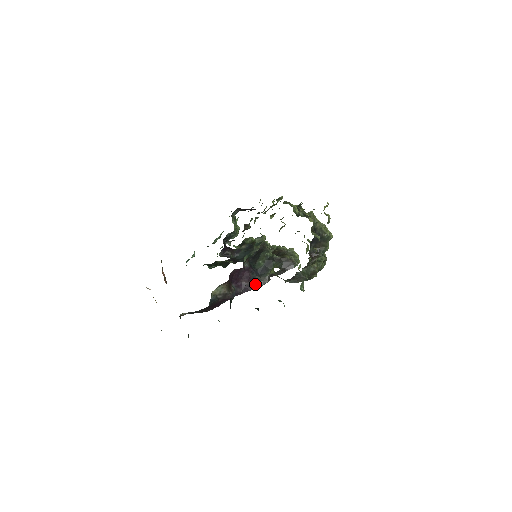
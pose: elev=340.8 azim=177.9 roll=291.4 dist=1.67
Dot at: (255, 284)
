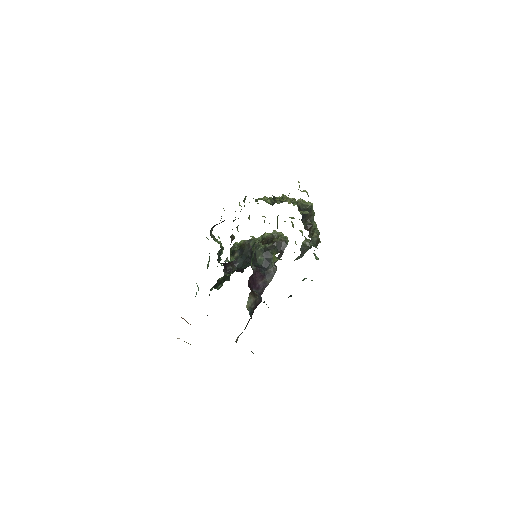
Dot at: (268, 278)
